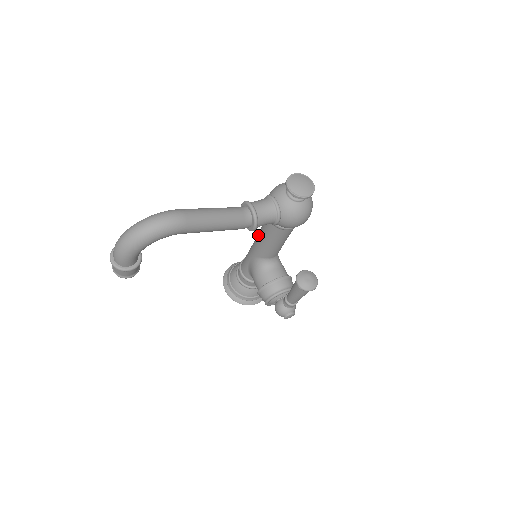
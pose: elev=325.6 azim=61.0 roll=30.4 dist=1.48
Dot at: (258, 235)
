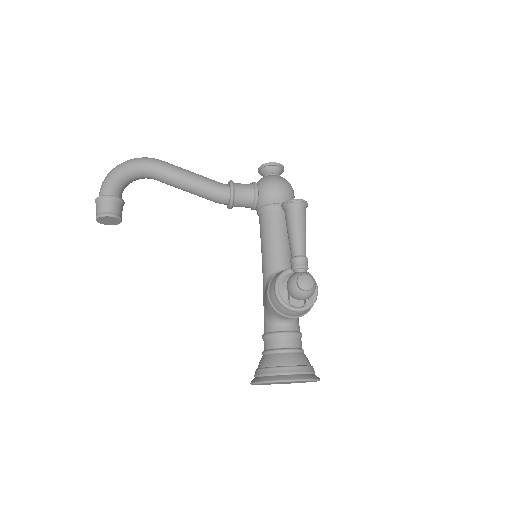
Dot at: occluded
